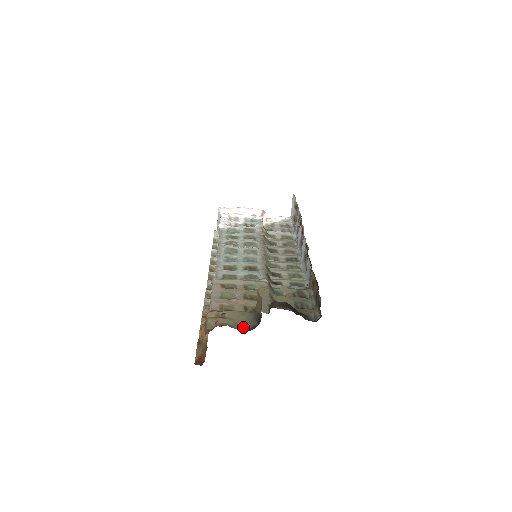
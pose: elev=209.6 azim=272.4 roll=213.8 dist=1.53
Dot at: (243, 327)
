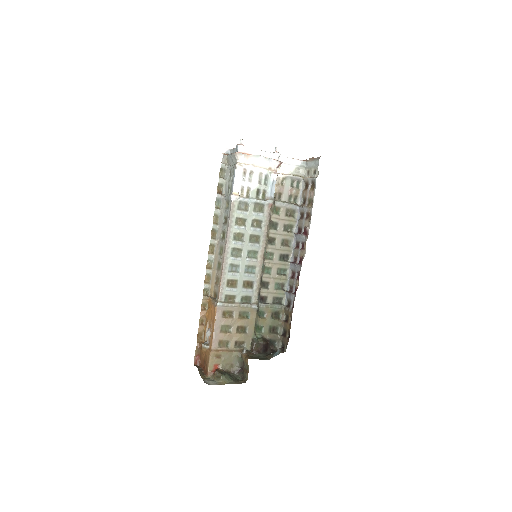
Dot at: (231, 367)
